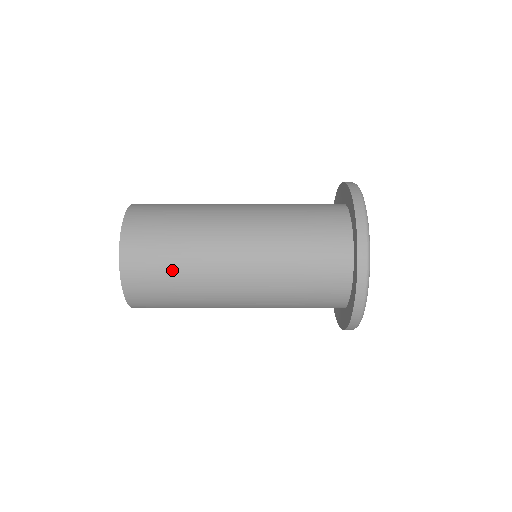
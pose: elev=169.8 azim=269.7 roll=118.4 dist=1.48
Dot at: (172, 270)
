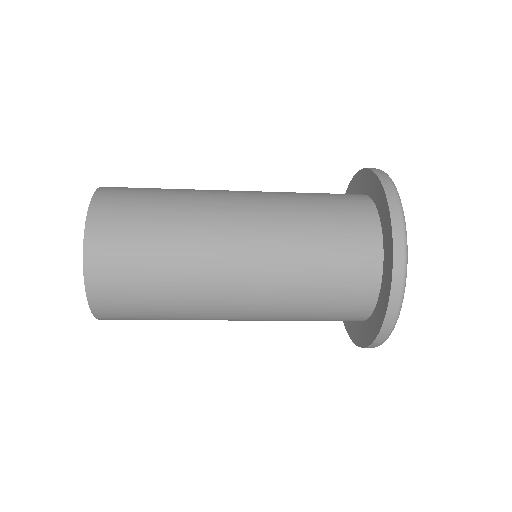
Dot at: (154, 234)
